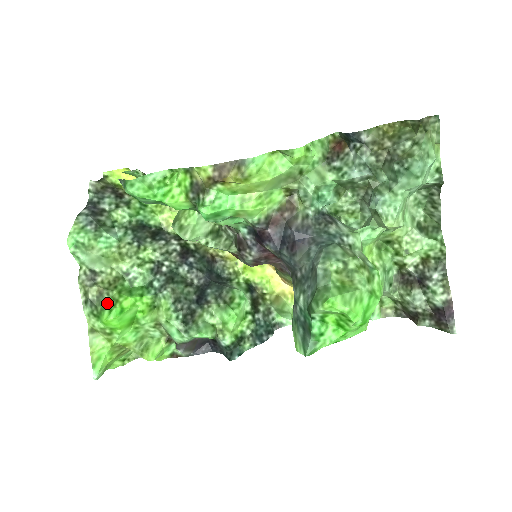
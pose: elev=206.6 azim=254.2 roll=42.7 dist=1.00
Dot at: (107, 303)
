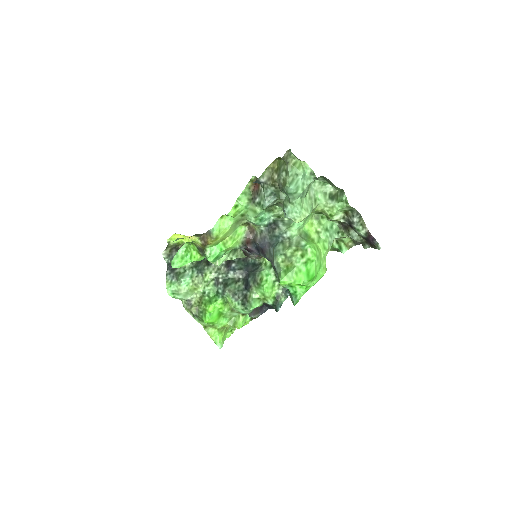
Dot at: (202, 313)
